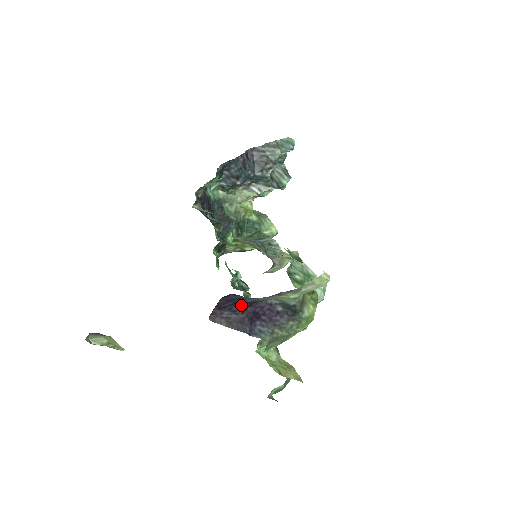
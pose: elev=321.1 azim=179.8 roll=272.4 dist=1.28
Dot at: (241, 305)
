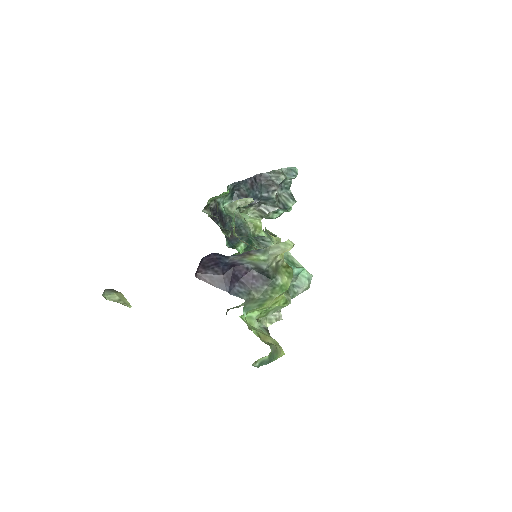
Dot at: (222, 266)
